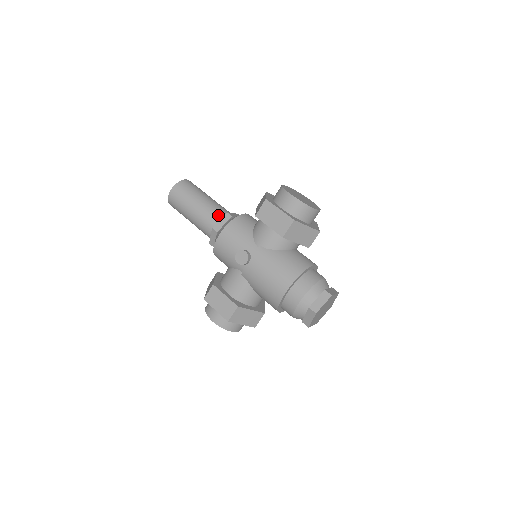
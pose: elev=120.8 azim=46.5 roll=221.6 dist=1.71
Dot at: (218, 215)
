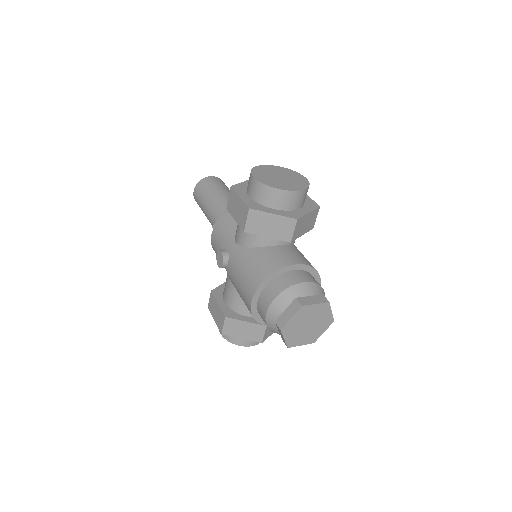
Dot at: (221, 212)
